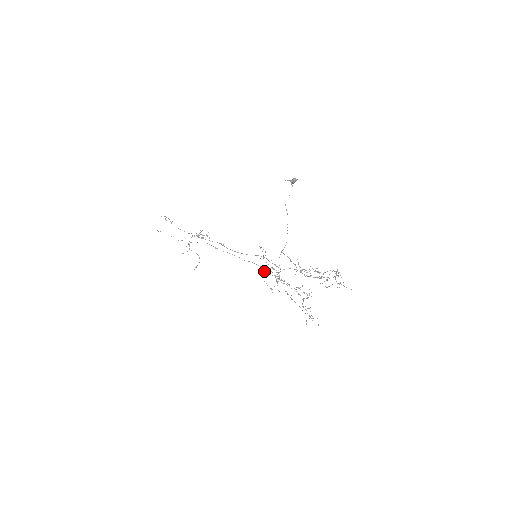
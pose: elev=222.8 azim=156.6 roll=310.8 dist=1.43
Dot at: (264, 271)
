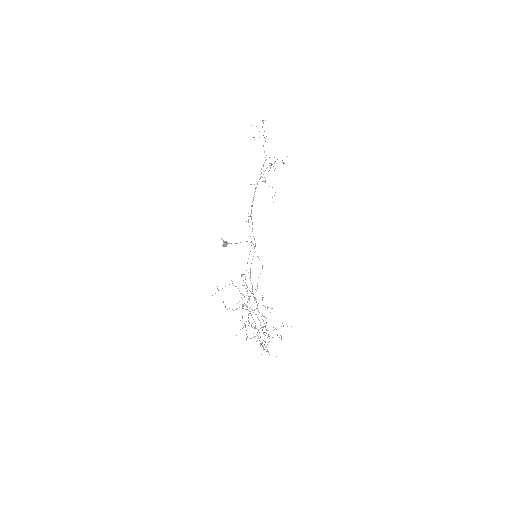
Dot at: (223, 302)
